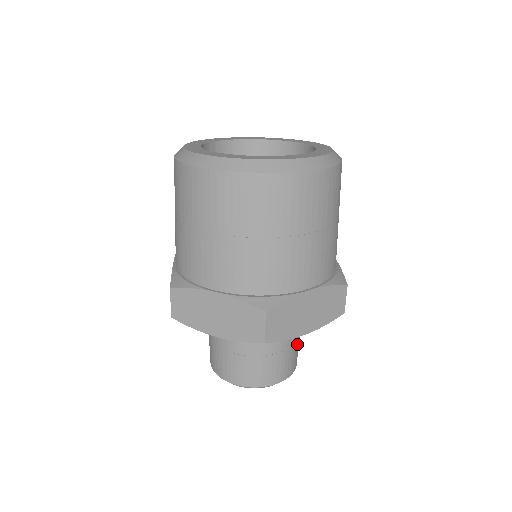
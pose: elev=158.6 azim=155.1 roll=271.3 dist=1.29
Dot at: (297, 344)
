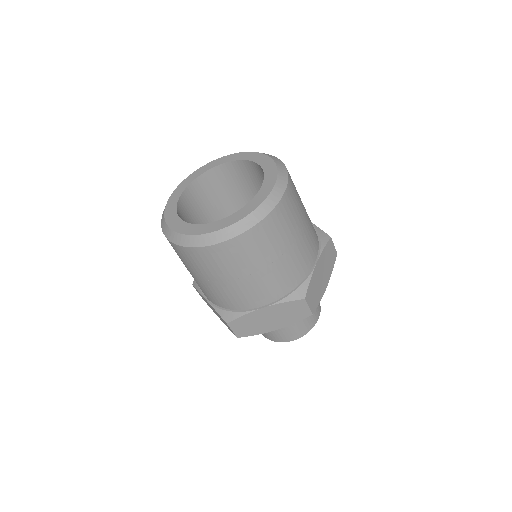
Dot at: occluded
